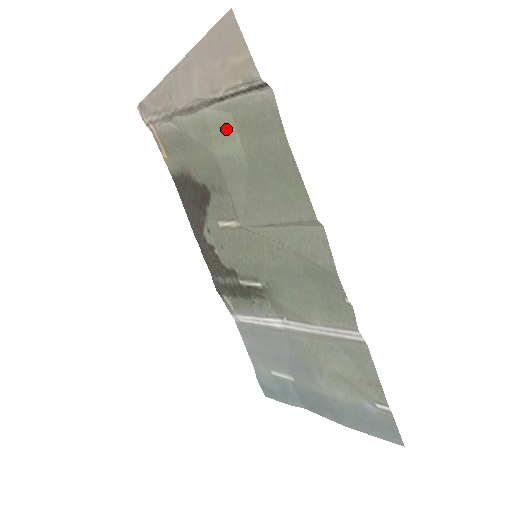
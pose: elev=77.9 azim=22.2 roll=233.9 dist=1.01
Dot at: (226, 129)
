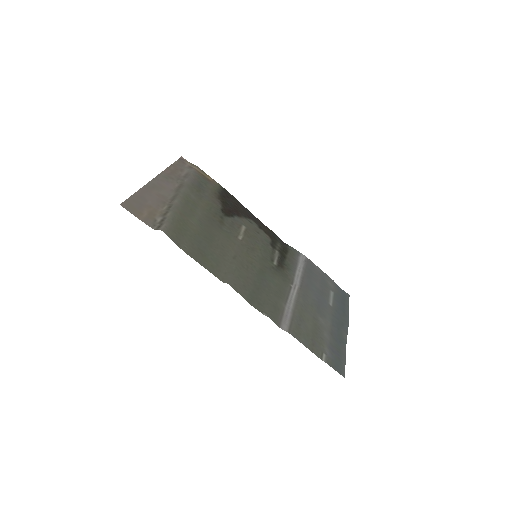
Dot at: (186, 213)
